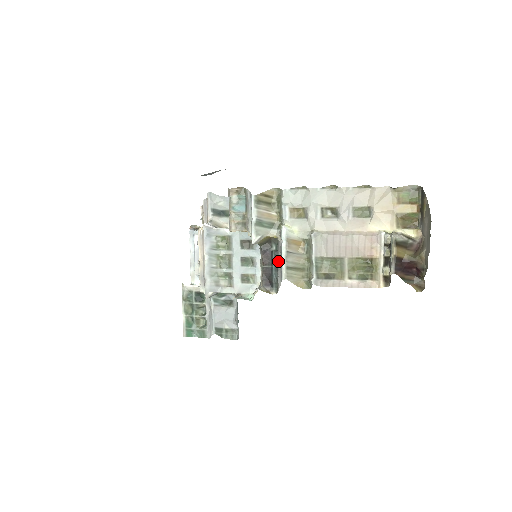
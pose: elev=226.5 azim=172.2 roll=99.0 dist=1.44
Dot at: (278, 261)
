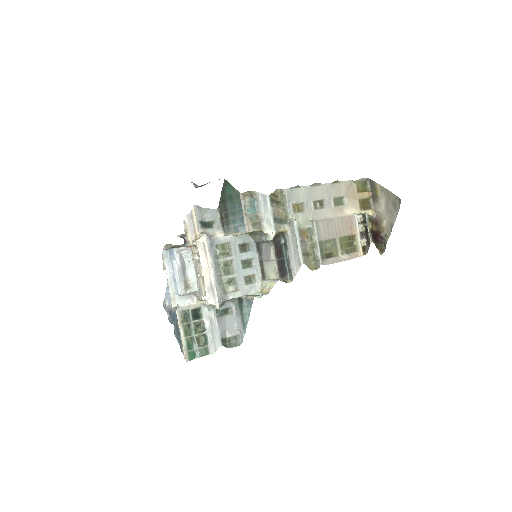
Dot at: (289, 252)
